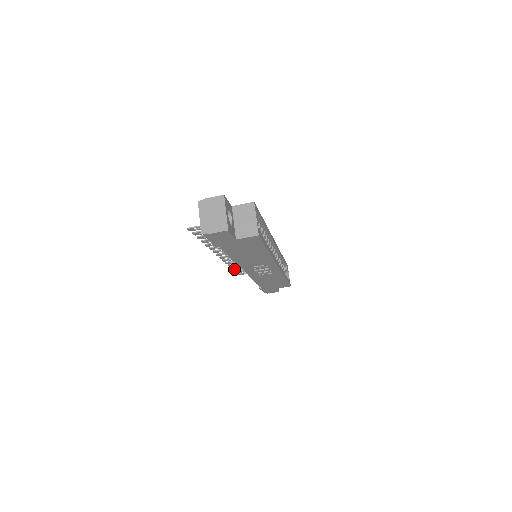
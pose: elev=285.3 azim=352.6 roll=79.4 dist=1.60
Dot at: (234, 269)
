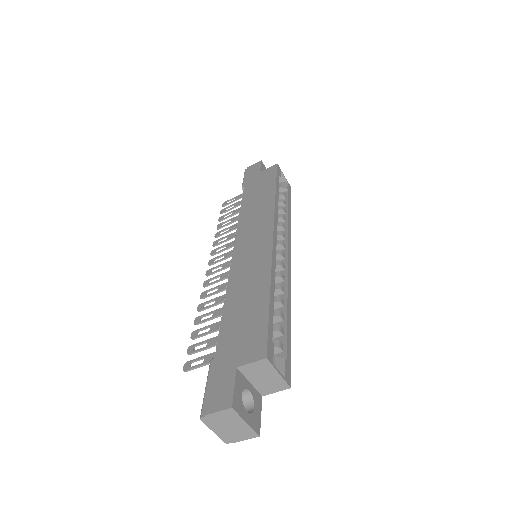
Dot at: (220, 221)
